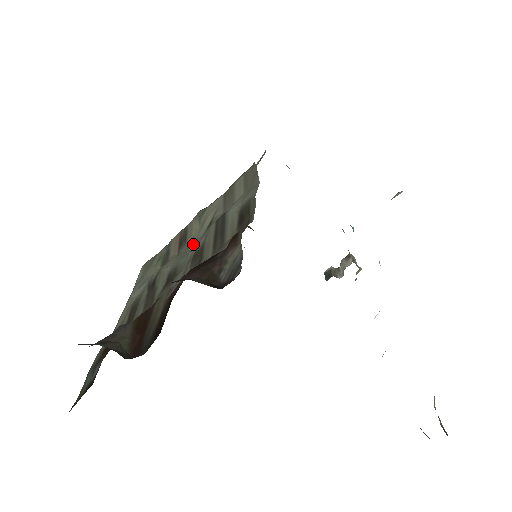
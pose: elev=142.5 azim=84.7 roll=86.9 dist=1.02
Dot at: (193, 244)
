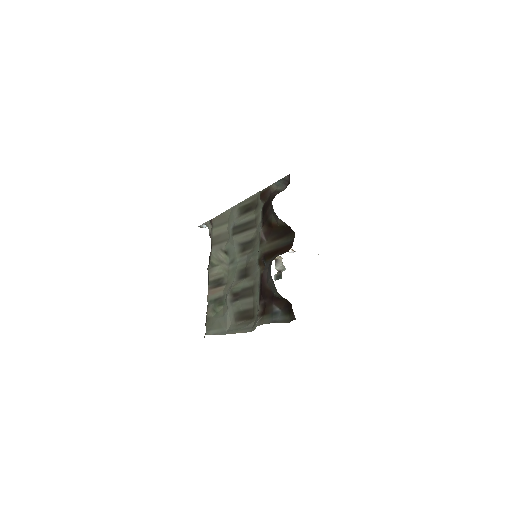
Dot at: (230, 265)
